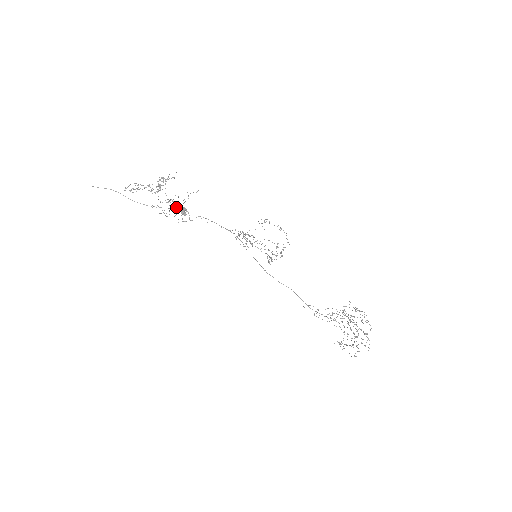
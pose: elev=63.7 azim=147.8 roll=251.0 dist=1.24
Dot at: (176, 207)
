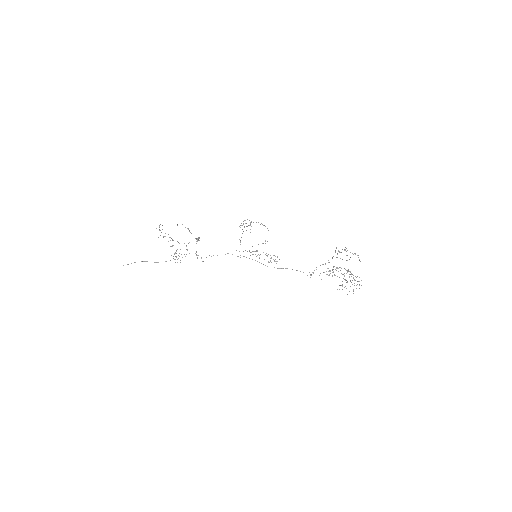
Dot at: occluded
